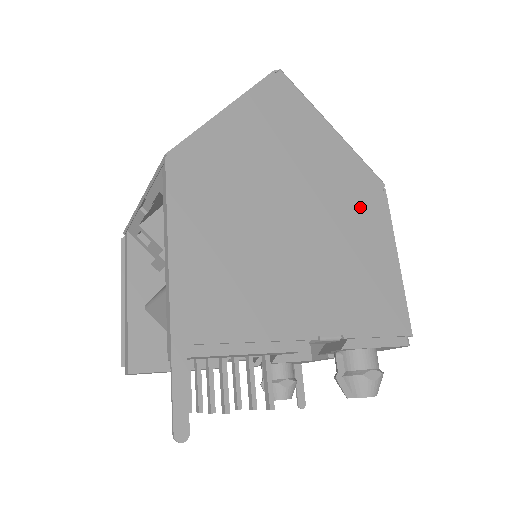
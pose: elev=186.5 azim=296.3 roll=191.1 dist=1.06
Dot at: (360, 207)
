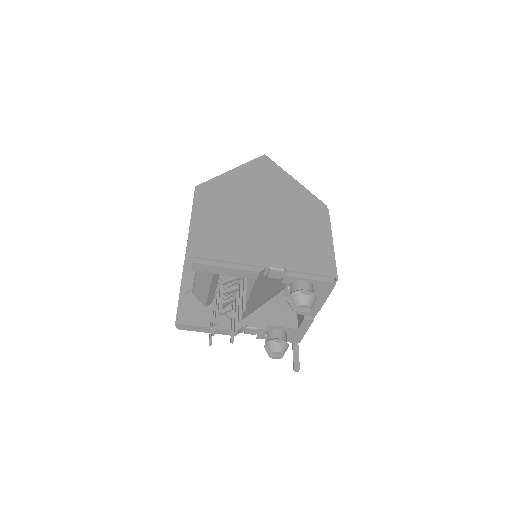
Dot at: (307, 214)
